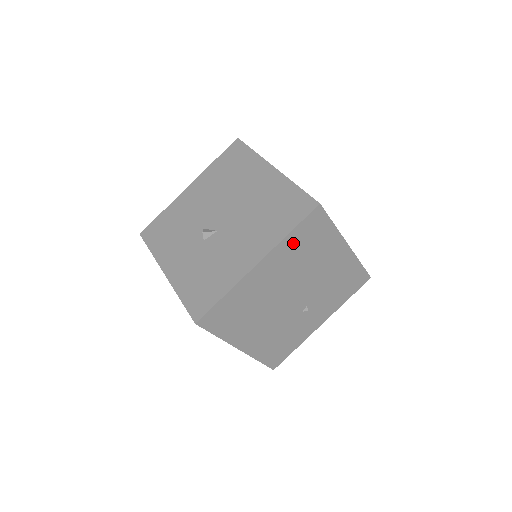
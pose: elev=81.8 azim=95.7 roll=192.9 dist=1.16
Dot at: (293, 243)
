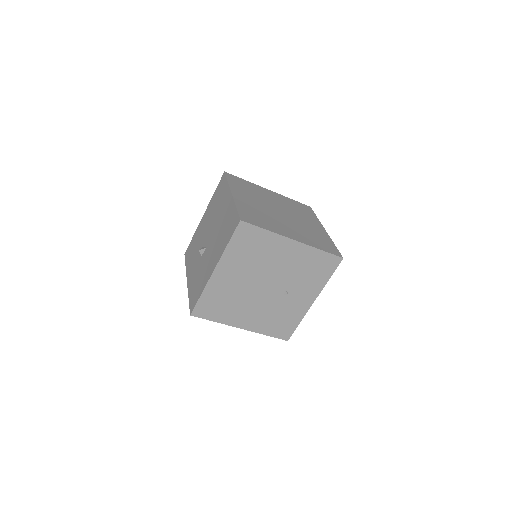
Dot at: (236, 251)
